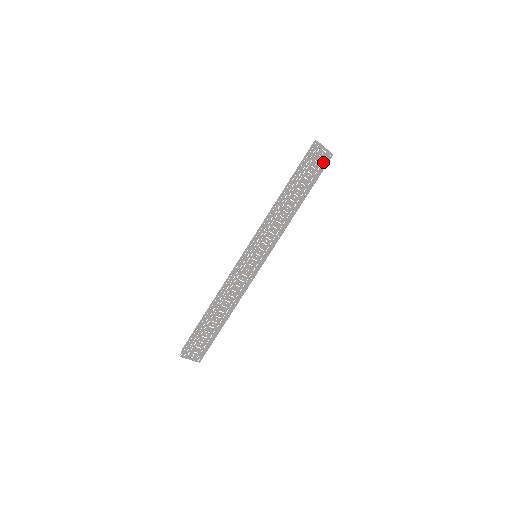
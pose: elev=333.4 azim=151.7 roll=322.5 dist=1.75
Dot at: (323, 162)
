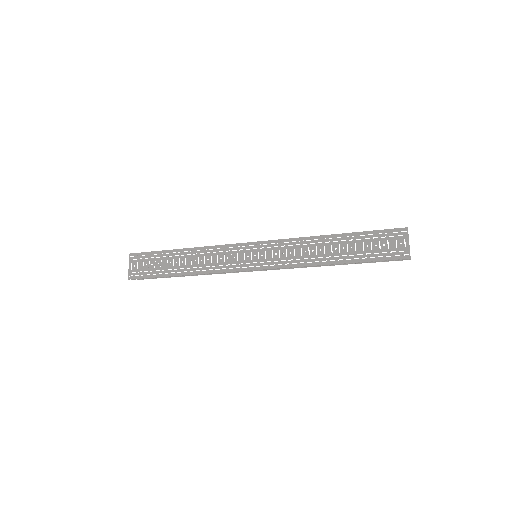
Dot at: (394, 252)
